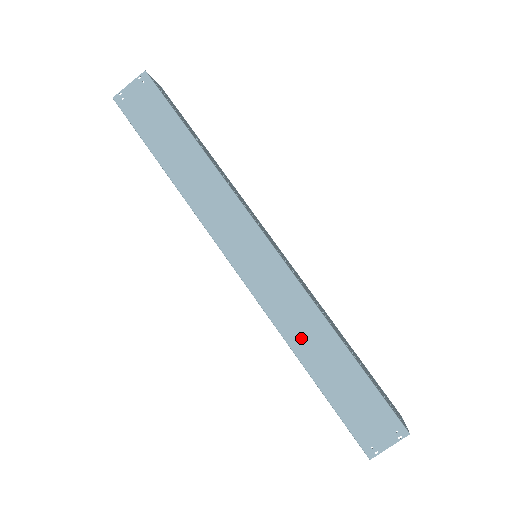
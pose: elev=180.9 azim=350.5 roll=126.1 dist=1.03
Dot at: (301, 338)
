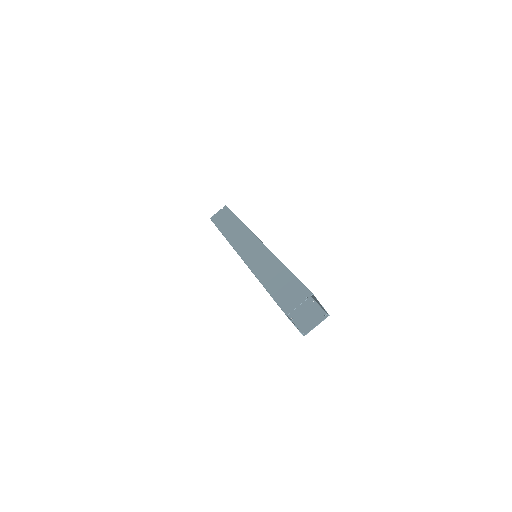
Dot at: (262, 270)
